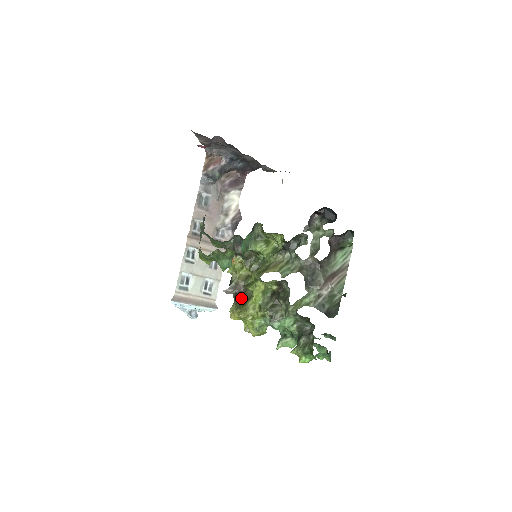
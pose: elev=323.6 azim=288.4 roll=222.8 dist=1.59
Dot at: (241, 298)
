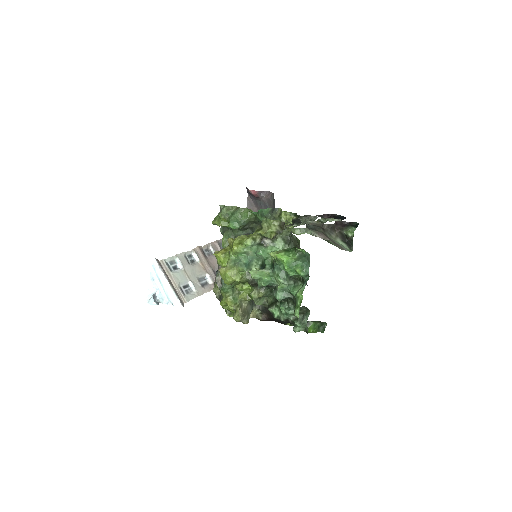
Dot at: occluded
